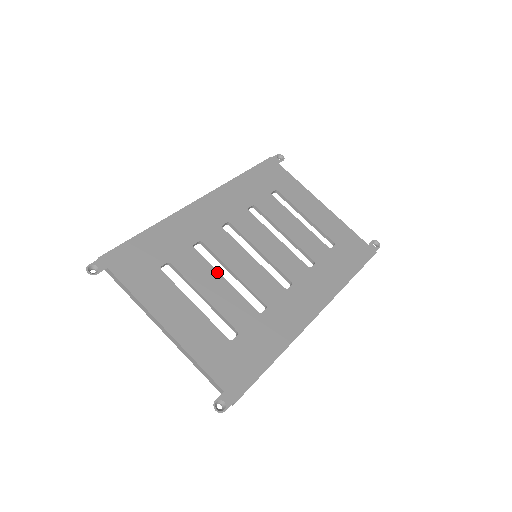
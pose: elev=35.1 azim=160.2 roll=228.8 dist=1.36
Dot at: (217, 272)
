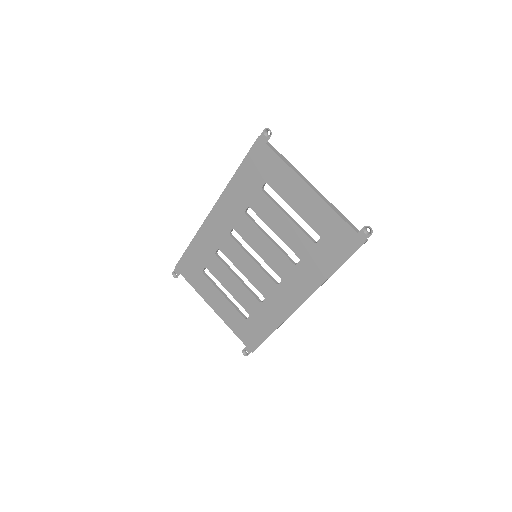
Dot at: (232, 273)
